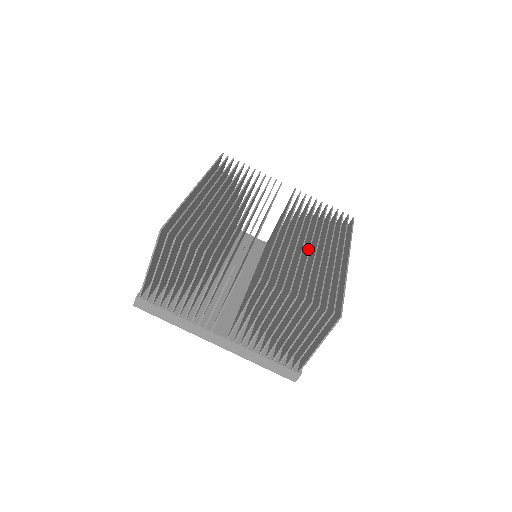
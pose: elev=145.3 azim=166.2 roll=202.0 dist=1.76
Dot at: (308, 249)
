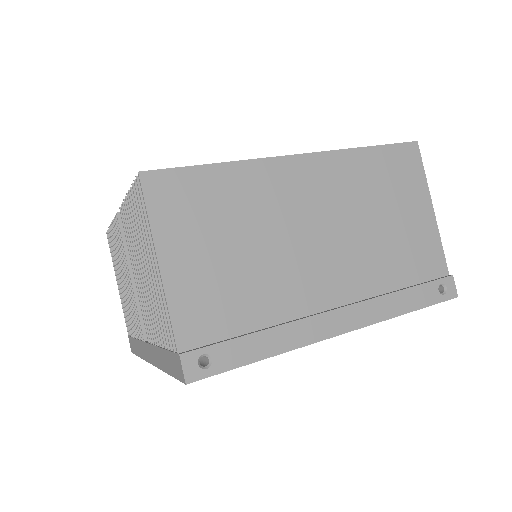
Dot at: occluded
